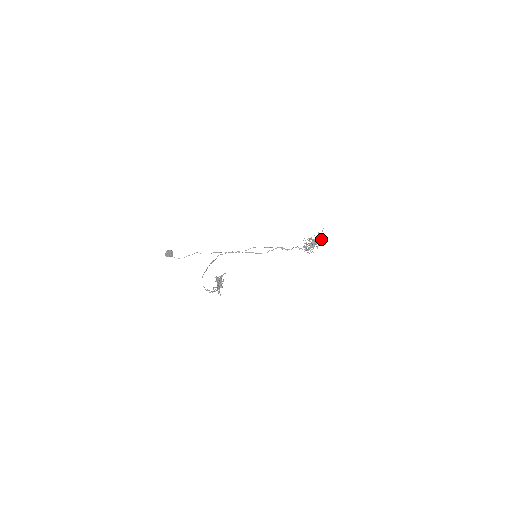
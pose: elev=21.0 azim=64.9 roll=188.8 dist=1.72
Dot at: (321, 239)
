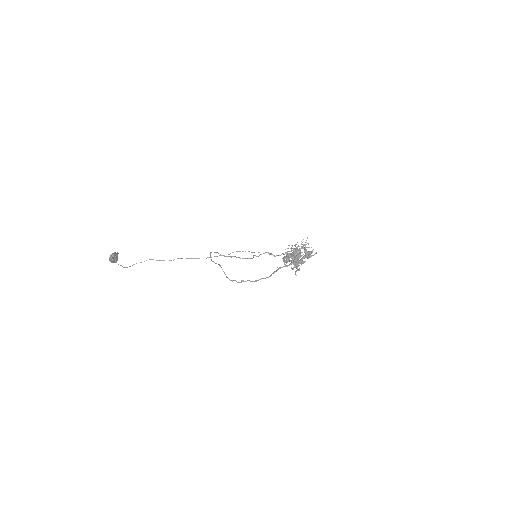
Dot at: occluded
